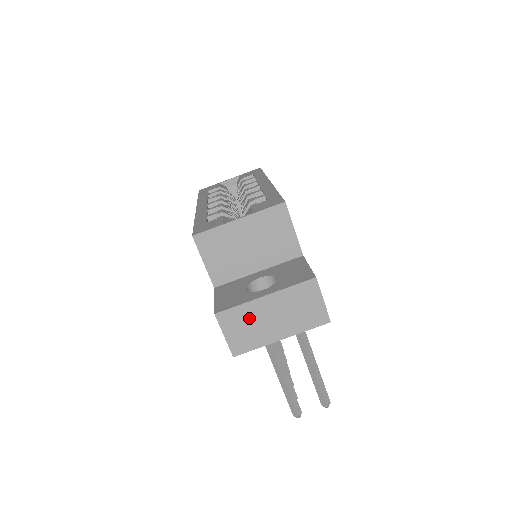
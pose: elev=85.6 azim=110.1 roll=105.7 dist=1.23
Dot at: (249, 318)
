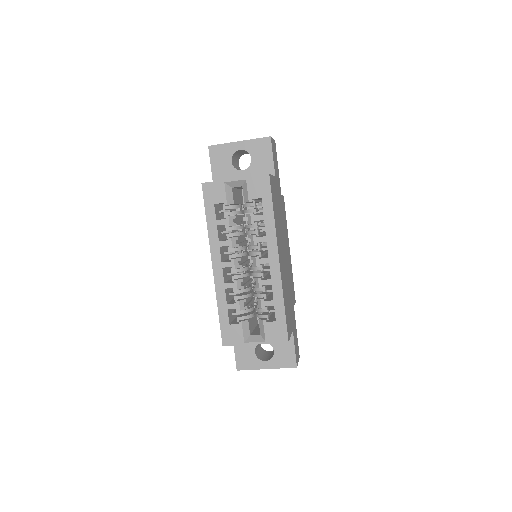
Dot at: occluded
